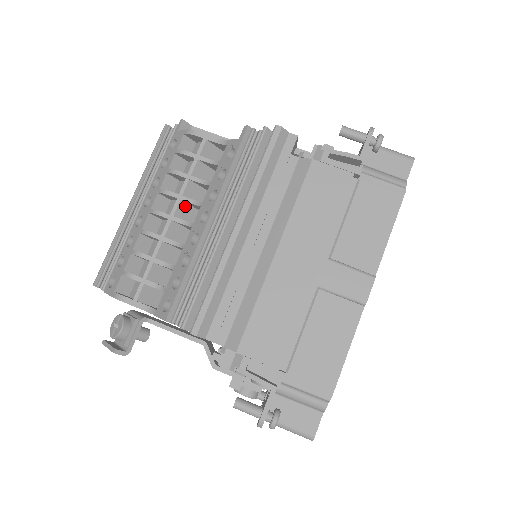
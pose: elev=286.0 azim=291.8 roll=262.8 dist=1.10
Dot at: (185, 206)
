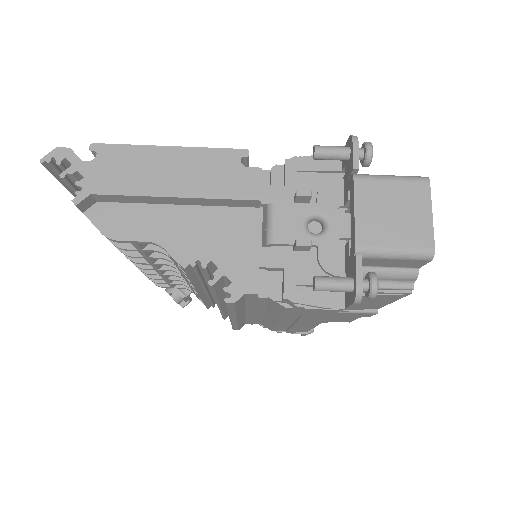
Dot at: occluded
